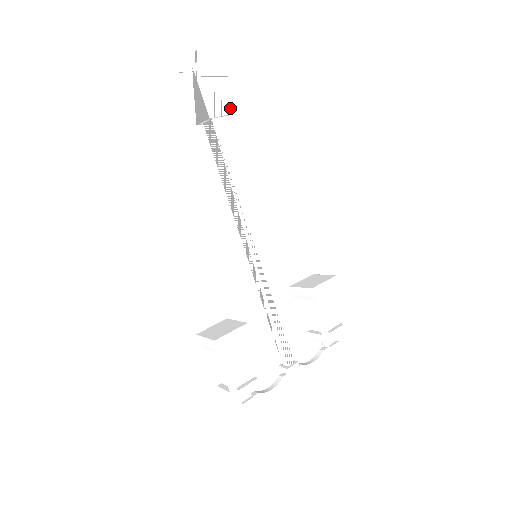
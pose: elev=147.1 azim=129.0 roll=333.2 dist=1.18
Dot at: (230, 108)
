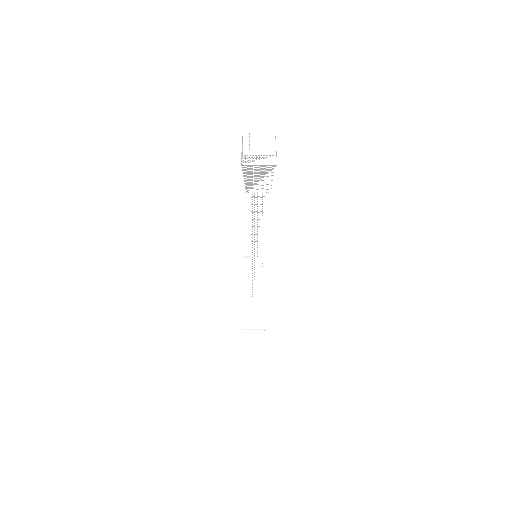
Dot at: occluded
